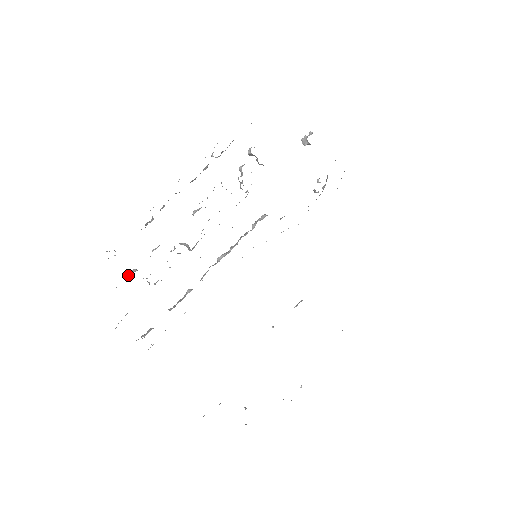
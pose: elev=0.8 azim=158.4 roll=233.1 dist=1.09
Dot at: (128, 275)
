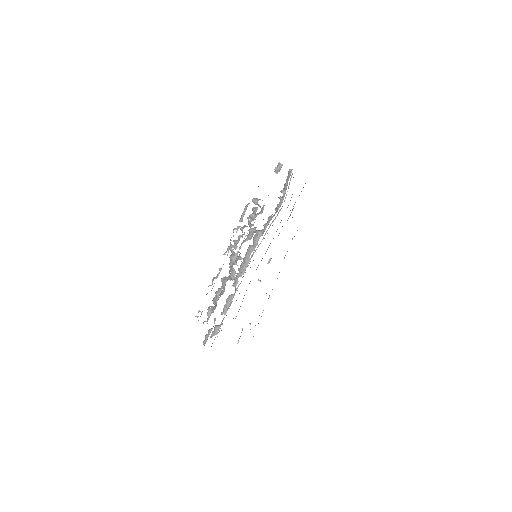
Dot at: (208, 314)
